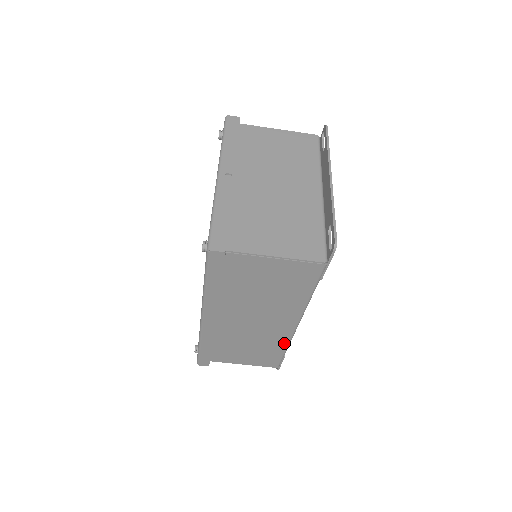
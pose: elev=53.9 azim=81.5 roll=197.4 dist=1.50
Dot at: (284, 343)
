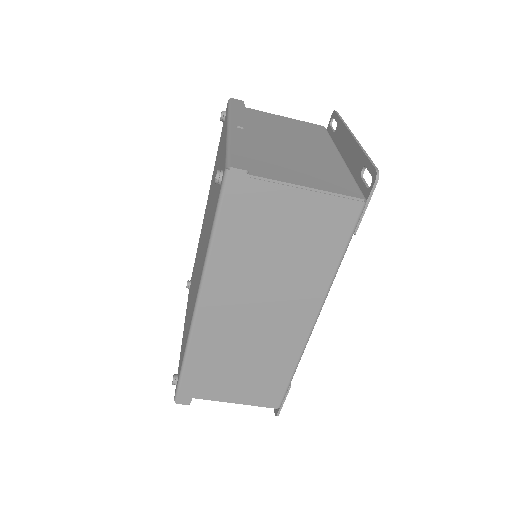
Dot at: (294, 357)
